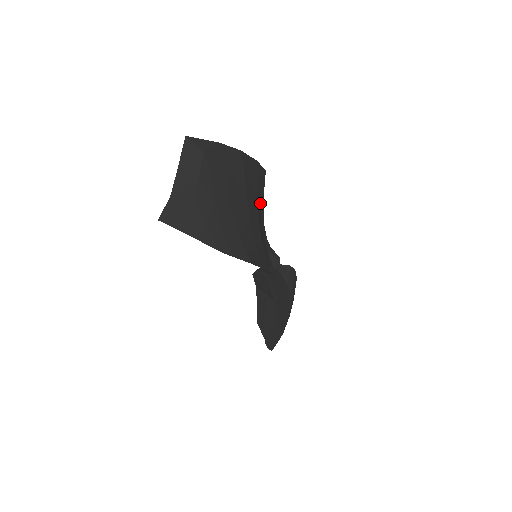
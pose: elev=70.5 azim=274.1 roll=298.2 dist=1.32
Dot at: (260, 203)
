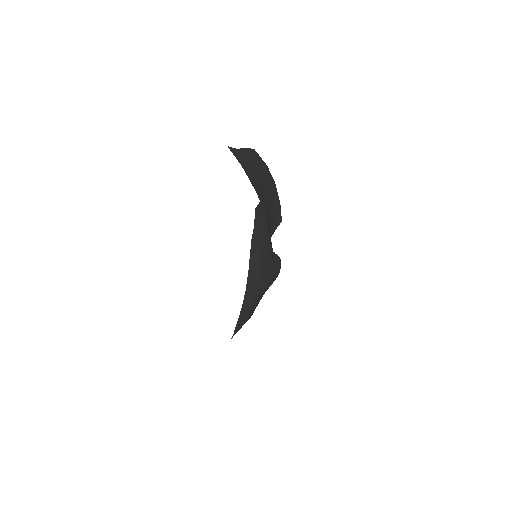
Dot at: (273, 224)
